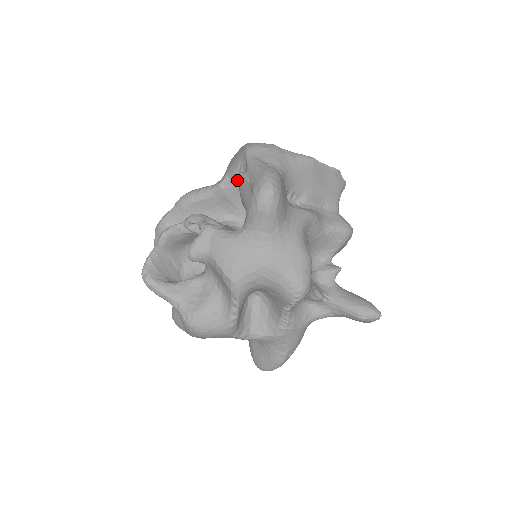
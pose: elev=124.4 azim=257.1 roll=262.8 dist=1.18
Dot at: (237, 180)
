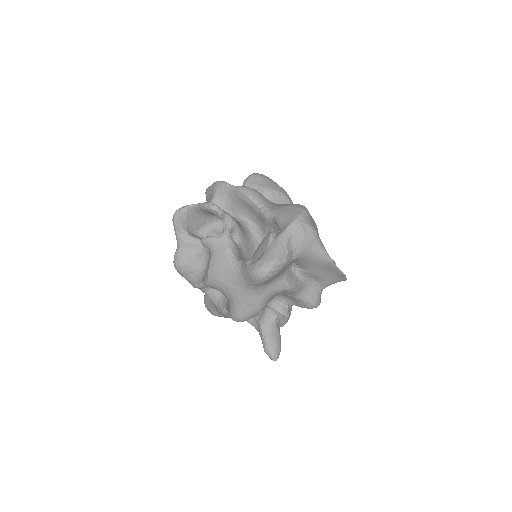
Dot at: (268, 233)
